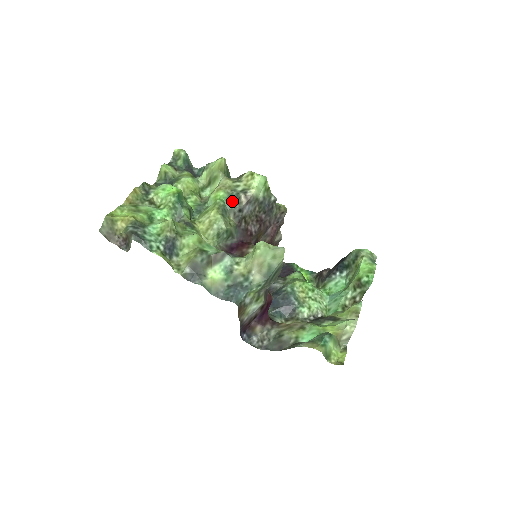
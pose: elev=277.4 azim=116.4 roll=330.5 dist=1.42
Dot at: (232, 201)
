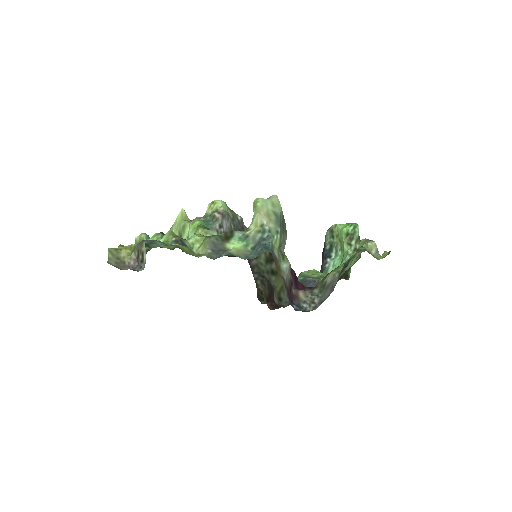
Dot at: (209, 223)
